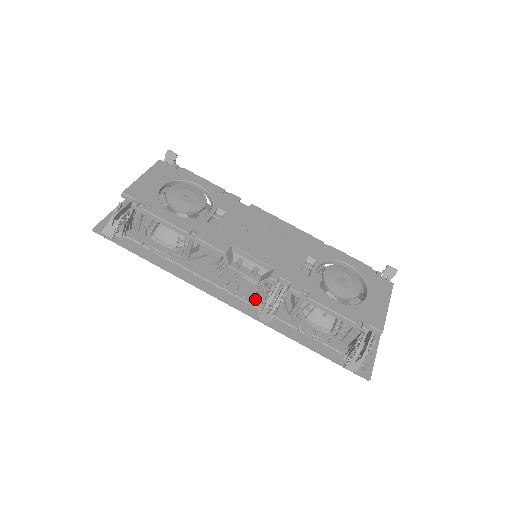
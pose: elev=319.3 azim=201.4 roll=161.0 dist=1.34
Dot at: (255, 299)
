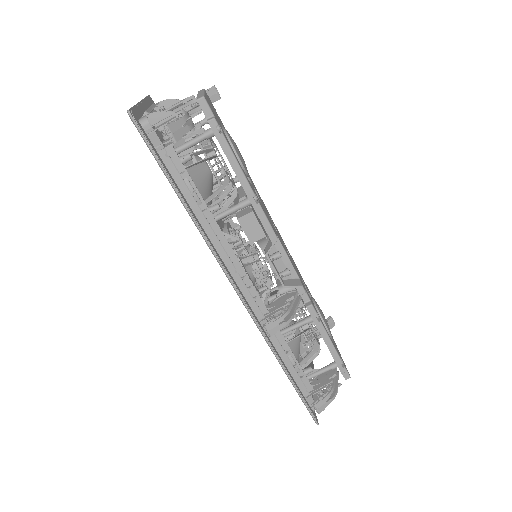
Dot at: occluded
